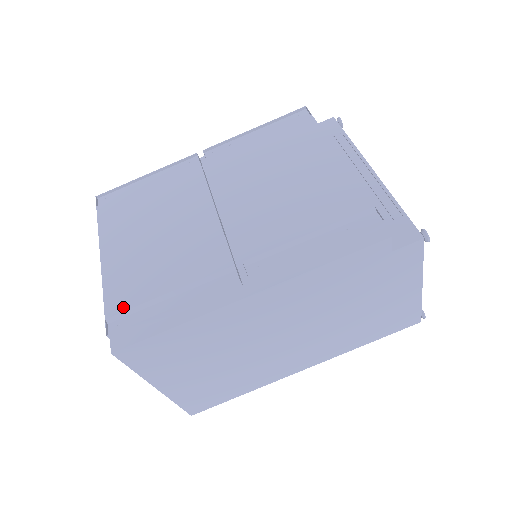
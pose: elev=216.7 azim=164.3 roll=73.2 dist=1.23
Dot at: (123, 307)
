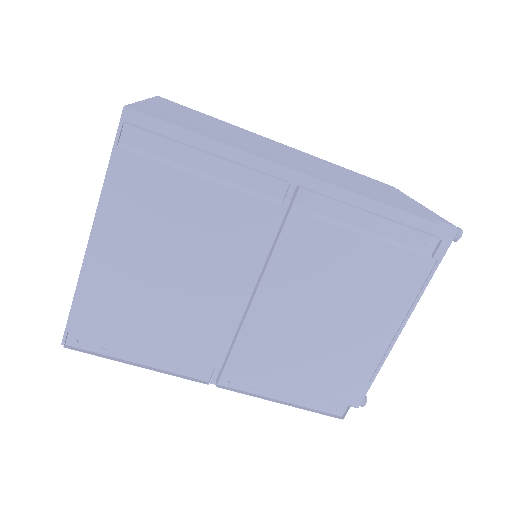
Dot at: (92, 331)
